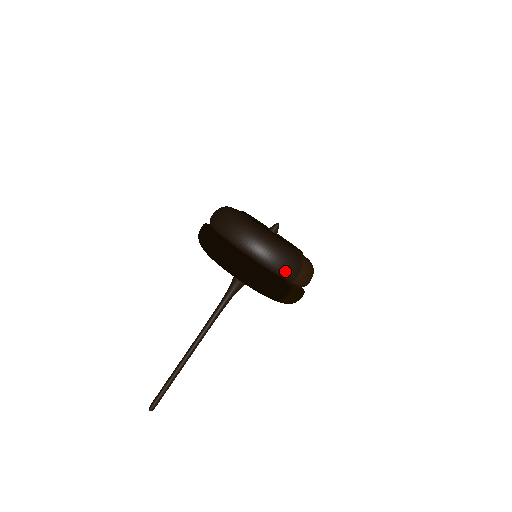
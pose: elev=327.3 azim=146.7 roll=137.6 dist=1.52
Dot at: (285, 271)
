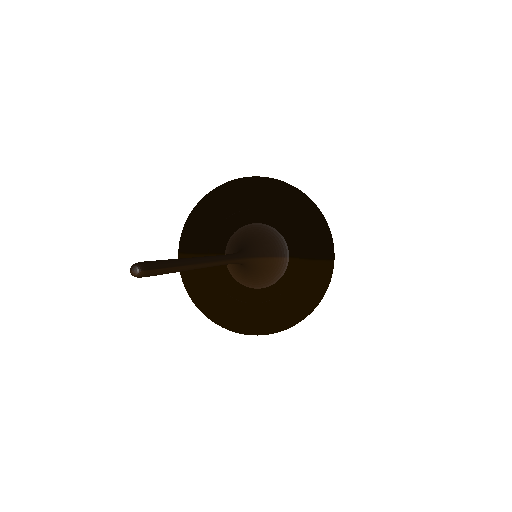
Dot at: occluded
